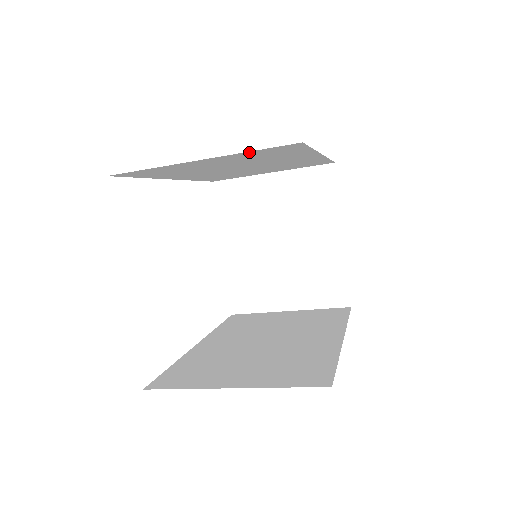
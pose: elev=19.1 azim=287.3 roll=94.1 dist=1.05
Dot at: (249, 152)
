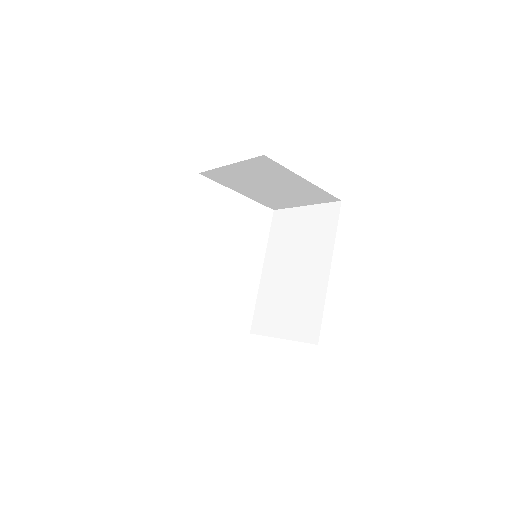
Dot at: occluded
